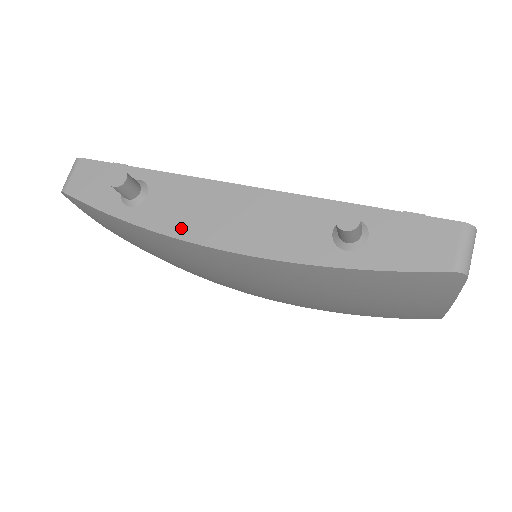
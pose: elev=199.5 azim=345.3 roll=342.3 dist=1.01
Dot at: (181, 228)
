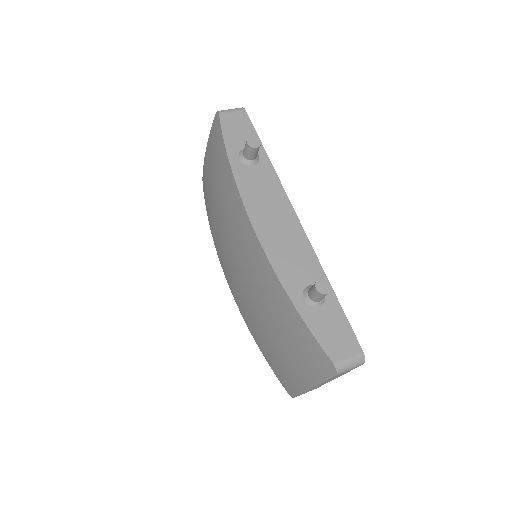
Dot at: (249, 198)
